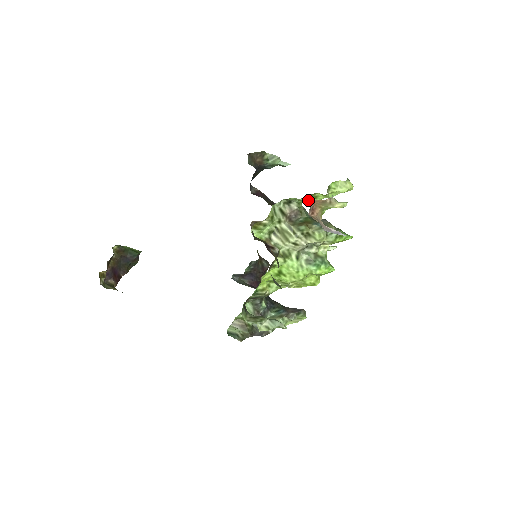
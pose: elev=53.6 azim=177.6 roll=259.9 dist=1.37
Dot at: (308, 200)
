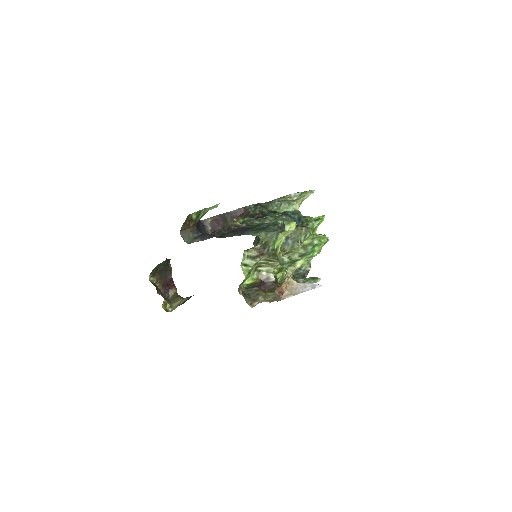
Dot at: occluded
